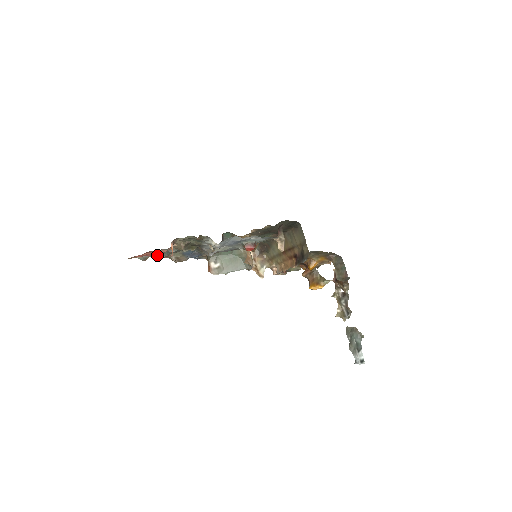
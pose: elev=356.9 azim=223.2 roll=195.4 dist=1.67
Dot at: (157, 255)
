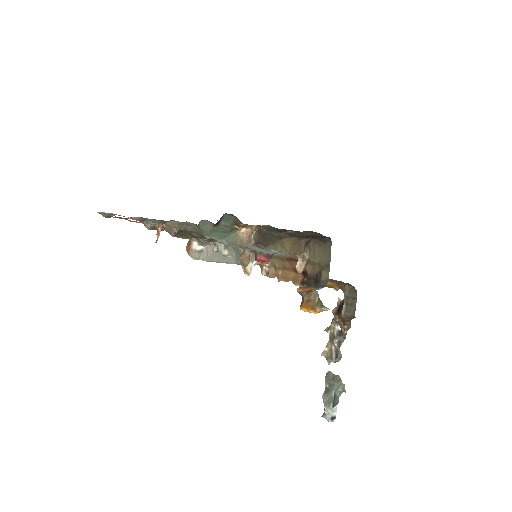
Dot at: (128, 217)
